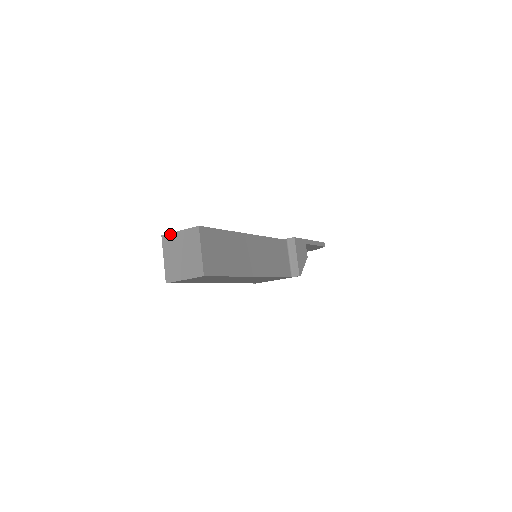
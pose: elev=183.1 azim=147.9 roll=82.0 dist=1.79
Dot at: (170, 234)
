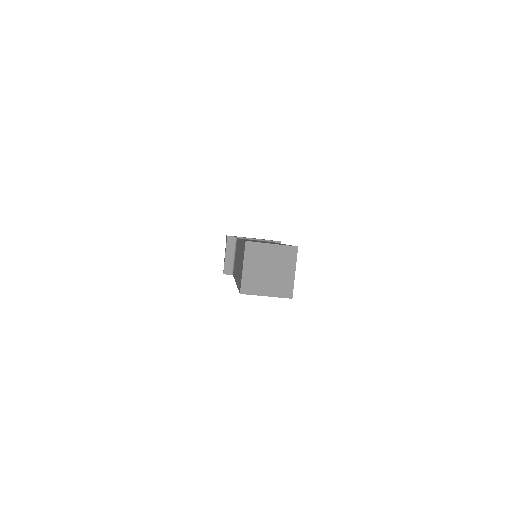
Dot at: (259, 243)
